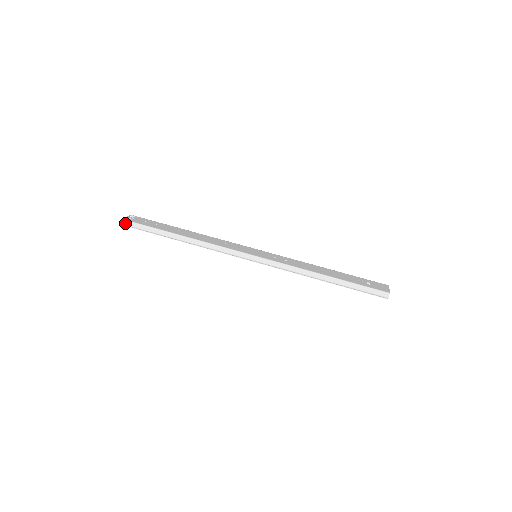
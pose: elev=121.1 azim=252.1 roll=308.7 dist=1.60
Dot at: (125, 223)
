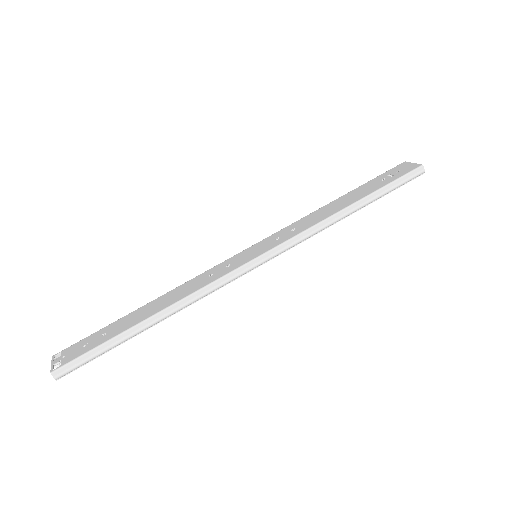
Dot at: (61, 373)
